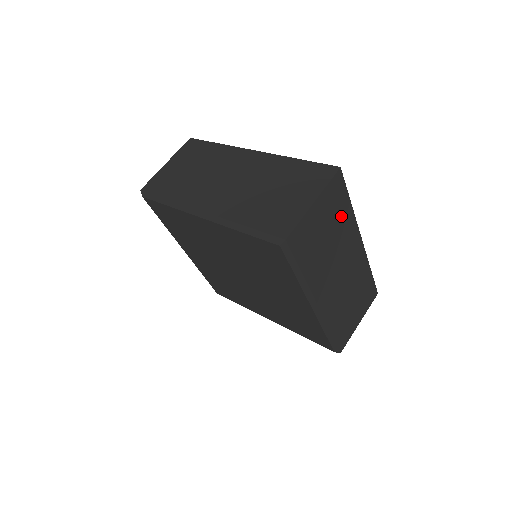
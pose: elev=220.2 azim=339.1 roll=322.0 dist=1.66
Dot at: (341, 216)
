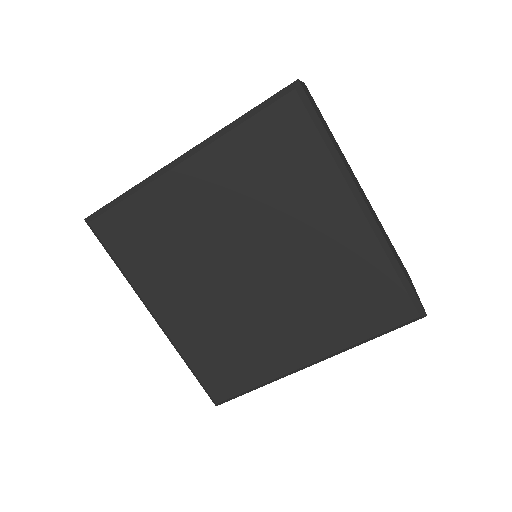
Dot at: occluded
